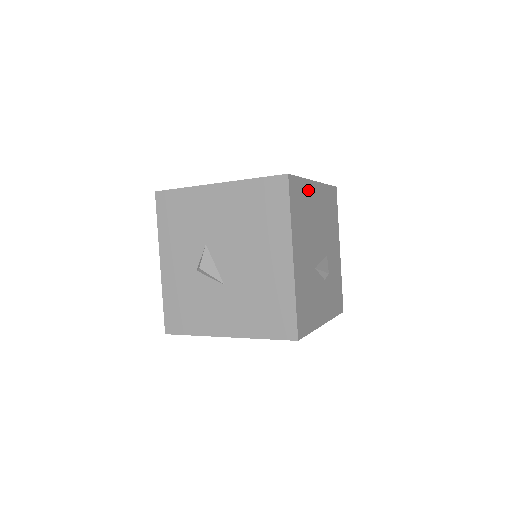
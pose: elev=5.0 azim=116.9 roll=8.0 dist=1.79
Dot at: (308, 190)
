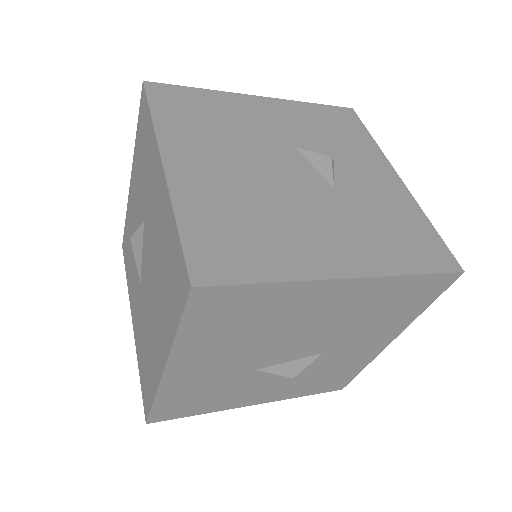
Dot at: (293, 294)
